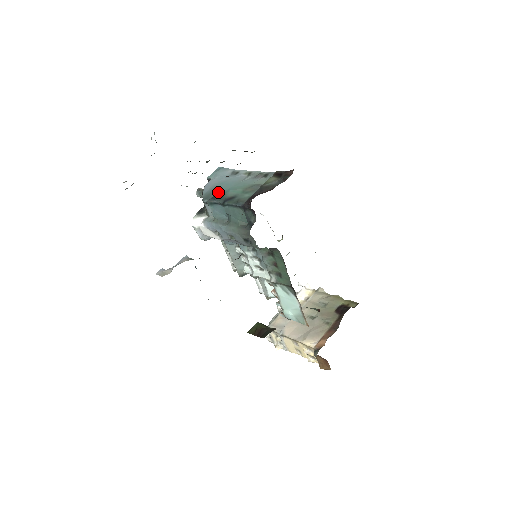
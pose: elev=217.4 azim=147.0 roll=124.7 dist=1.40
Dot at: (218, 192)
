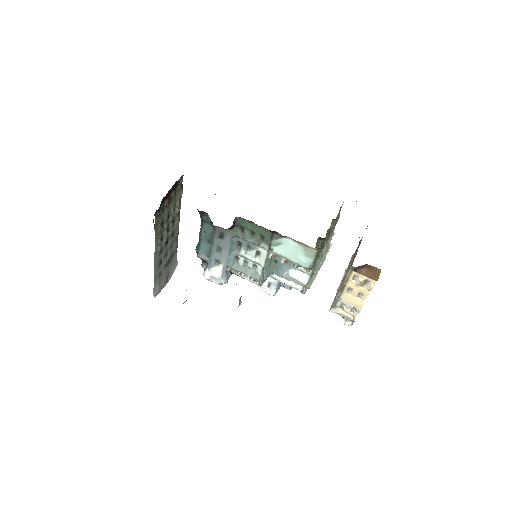
Dot at: occluded
